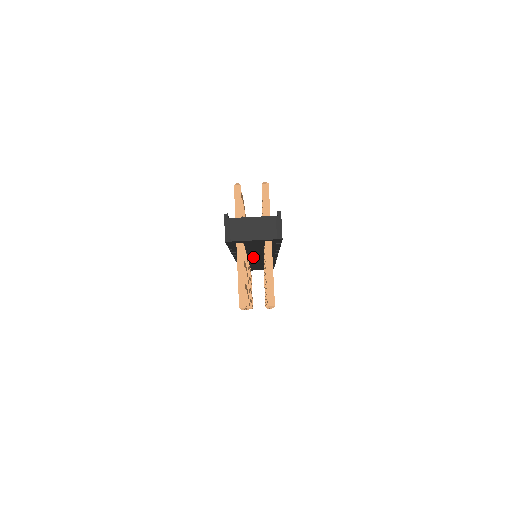
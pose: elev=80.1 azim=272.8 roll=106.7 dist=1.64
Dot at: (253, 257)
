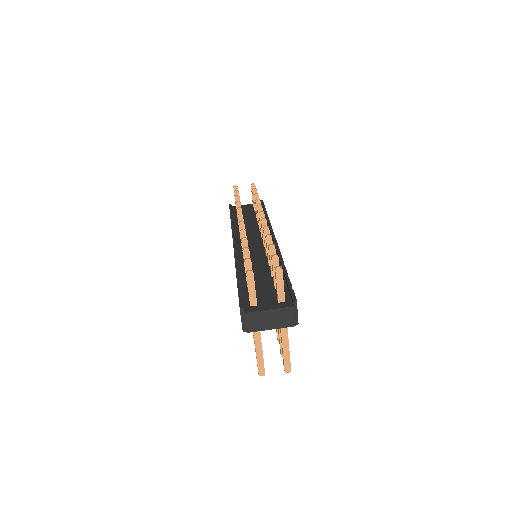
Dot at: occluded
